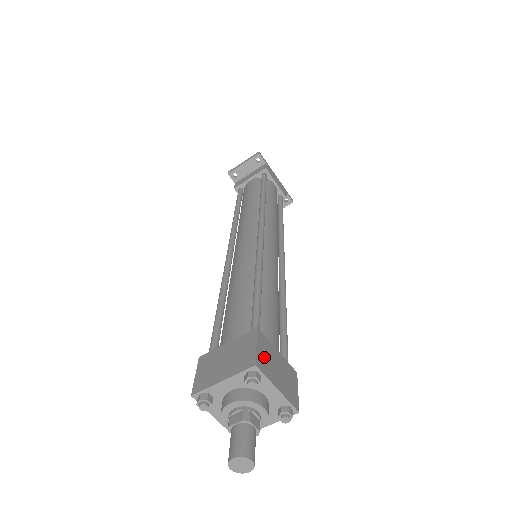
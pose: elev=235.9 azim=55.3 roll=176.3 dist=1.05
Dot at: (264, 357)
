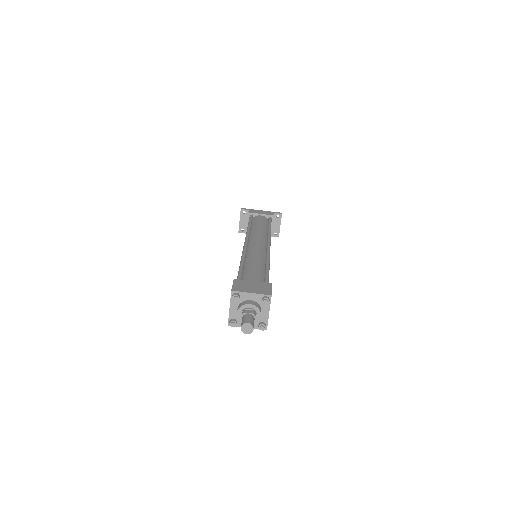
Dot at: (239, 286)
